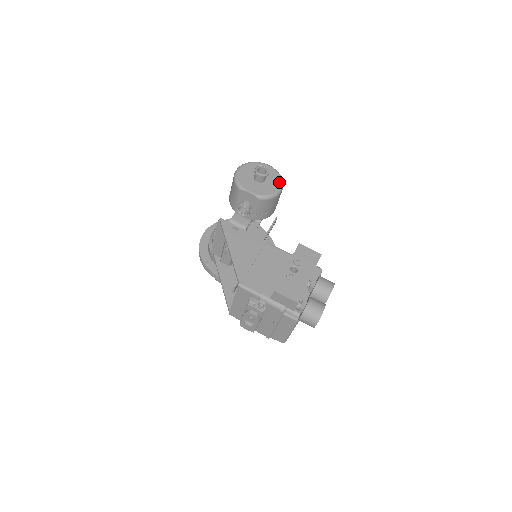
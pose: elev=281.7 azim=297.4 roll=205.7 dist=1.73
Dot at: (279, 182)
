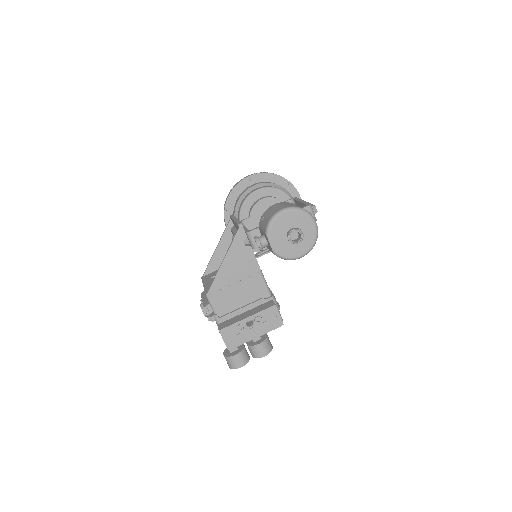
Dot at: (307, 249)
